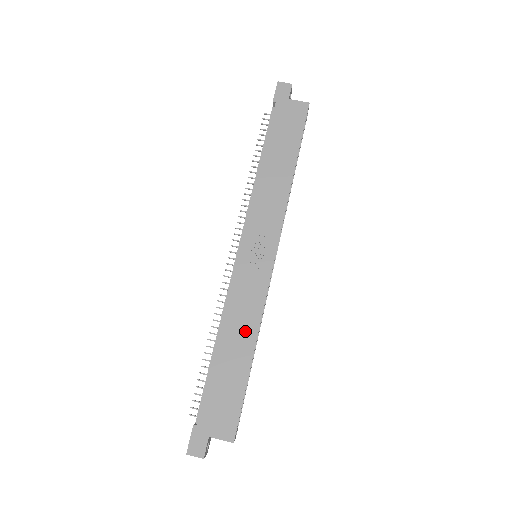
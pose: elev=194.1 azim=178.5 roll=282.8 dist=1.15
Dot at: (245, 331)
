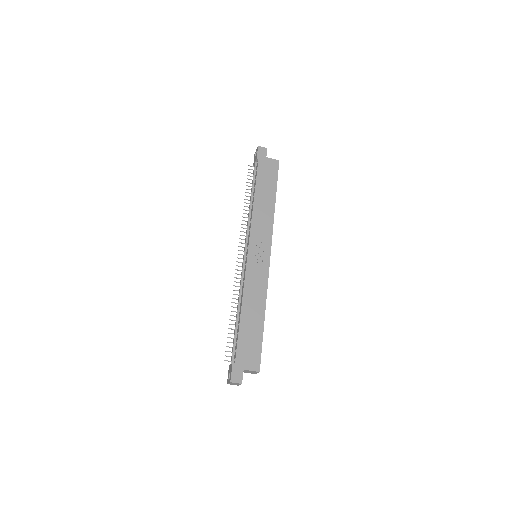
Dot at: (258, 302)
